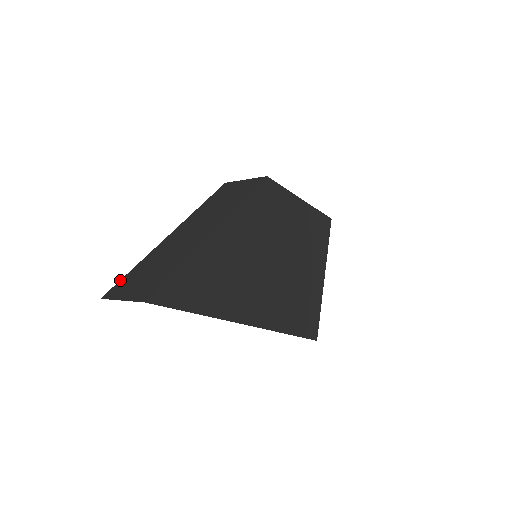
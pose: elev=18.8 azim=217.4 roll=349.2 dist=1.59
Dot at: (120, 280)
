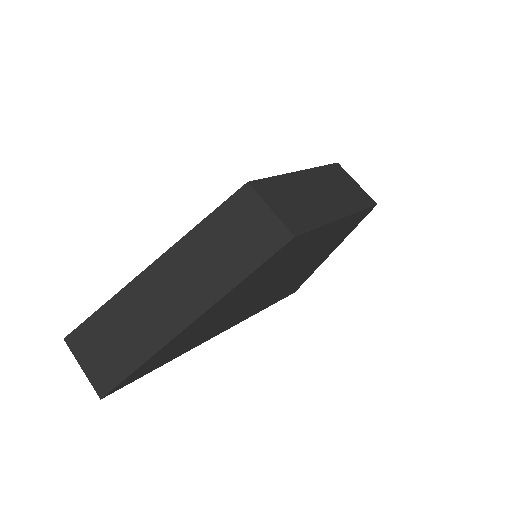
Dot at: (85, 320)
